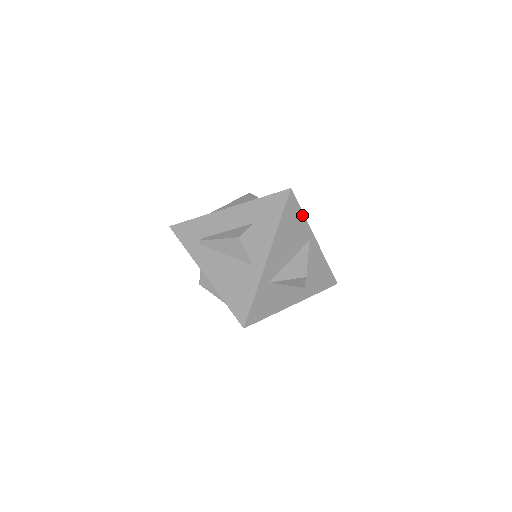
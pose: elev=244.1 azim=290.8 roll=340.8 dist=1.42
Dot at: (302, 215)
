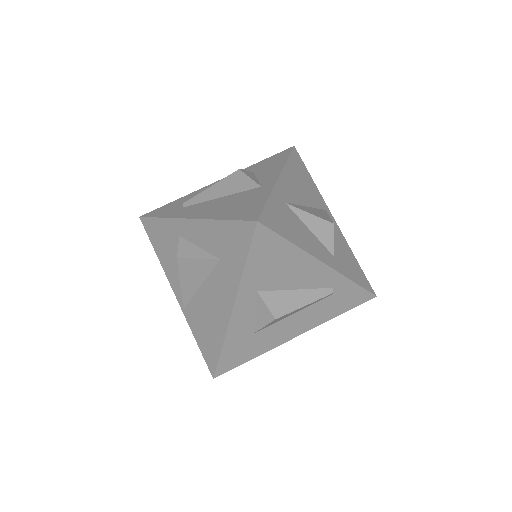
Dot at: (311, 179)
